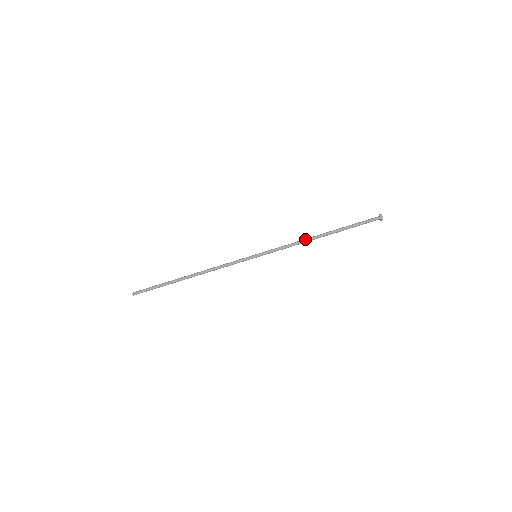
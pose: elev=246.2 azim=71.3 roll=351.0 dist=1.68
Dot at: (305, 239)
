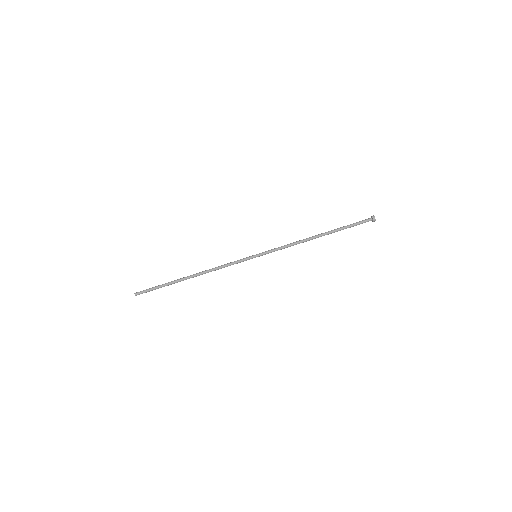
Dot at: occluded
